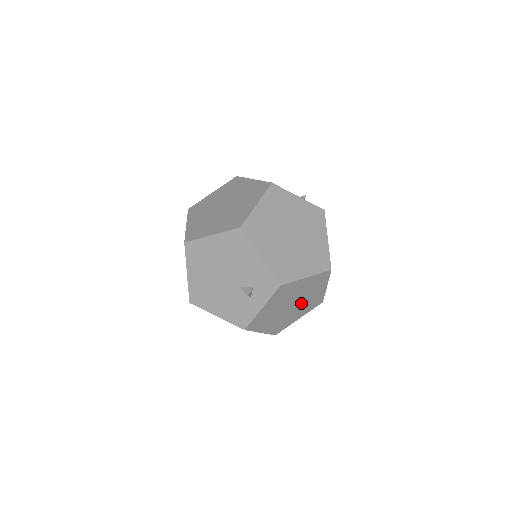
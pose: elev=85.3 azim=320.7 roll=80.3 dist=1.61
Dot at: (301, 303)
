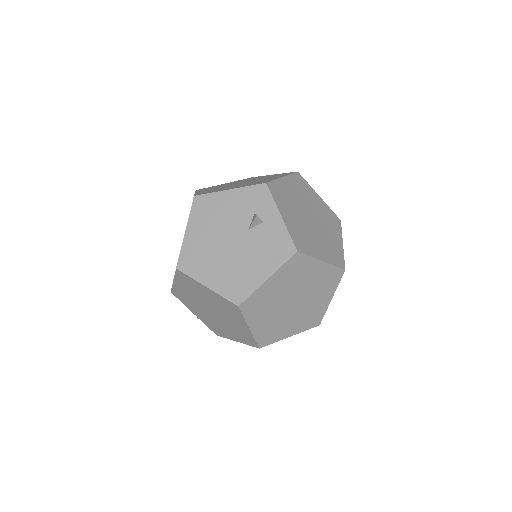
Dot at: (318, 217)
